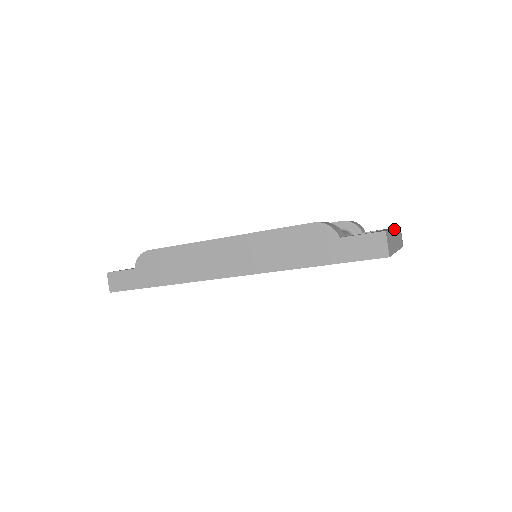
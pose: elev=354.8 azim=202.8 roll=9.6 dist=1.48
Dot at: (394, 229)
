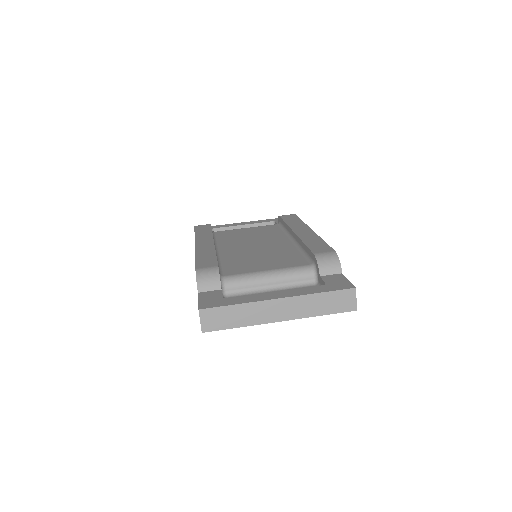
Dot at: (280, 299)
